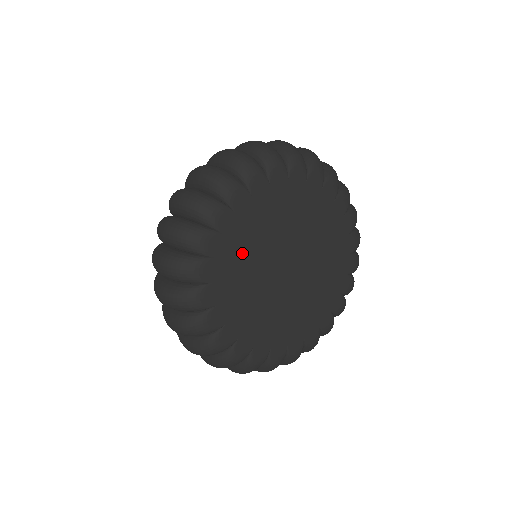
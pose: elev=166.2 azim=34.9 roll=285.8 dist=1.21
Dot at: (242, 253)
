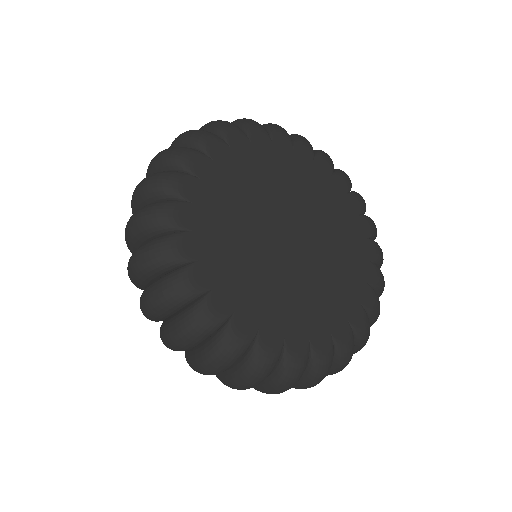
Dot at: (233, 191)
